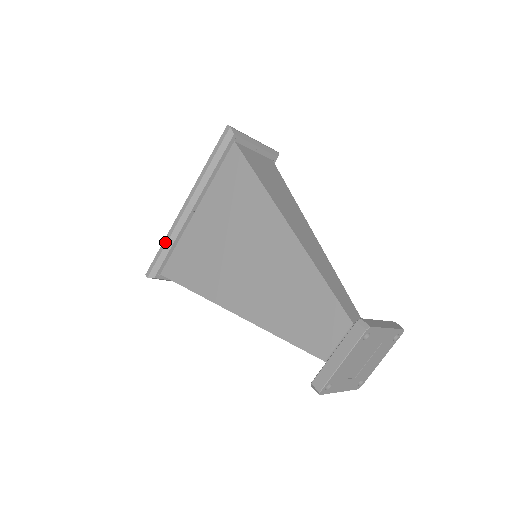
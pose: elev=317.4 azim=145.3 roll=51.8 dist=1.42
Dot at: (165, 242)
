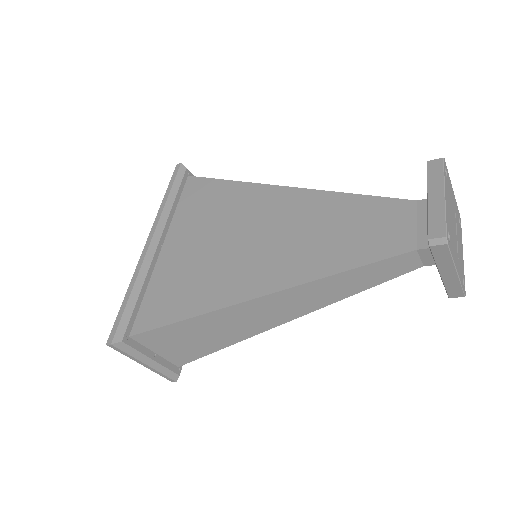
Dot at: (130, 290)
